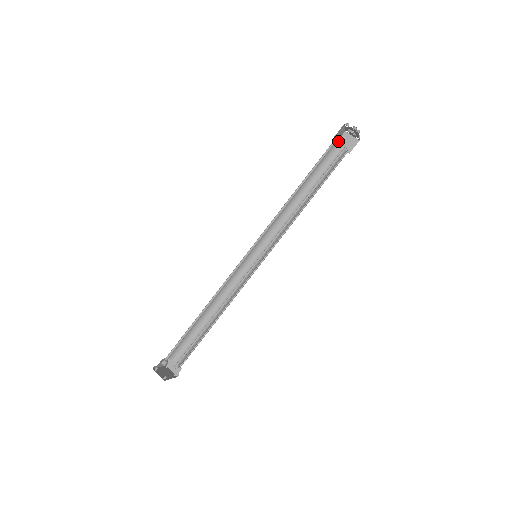
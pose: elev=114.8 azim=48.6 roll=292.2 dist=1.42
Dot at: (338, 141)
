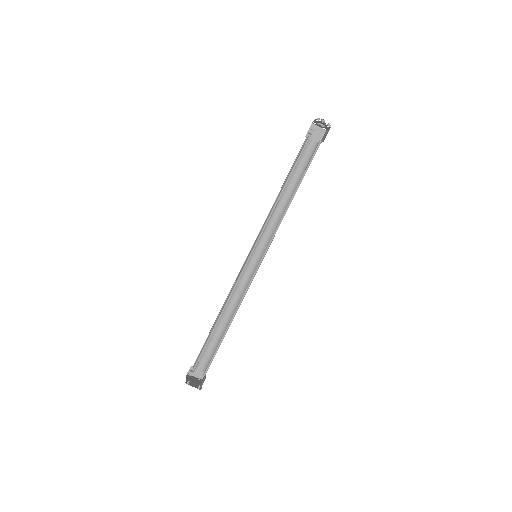
Dot at: (307, 133)
